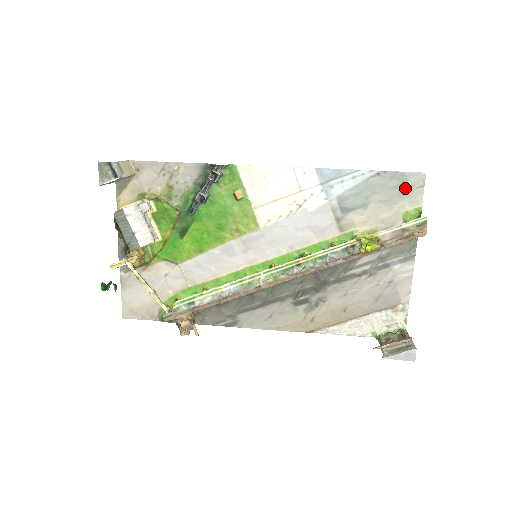
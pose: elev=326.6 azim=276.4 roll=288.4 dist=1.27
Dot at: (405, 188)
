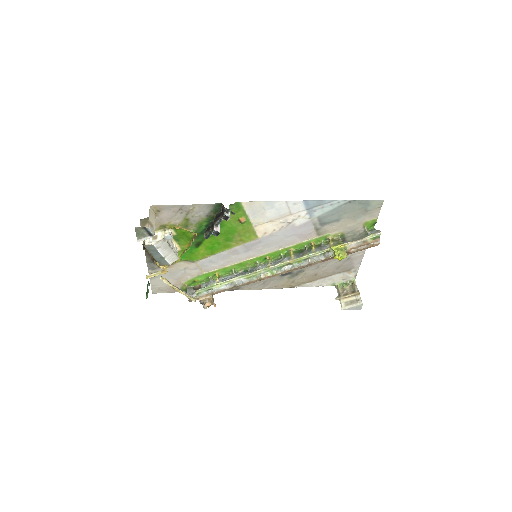
Dot at: (368, 209)
